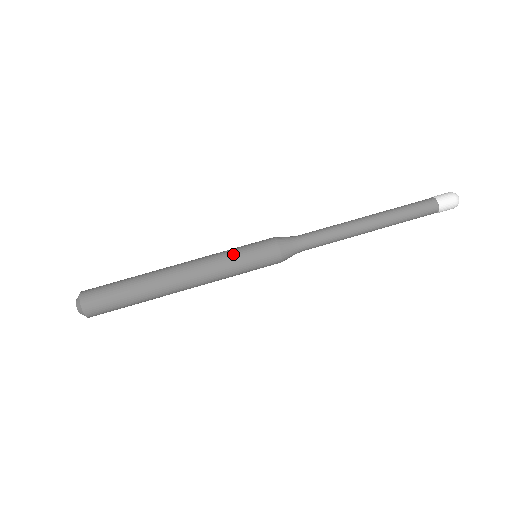
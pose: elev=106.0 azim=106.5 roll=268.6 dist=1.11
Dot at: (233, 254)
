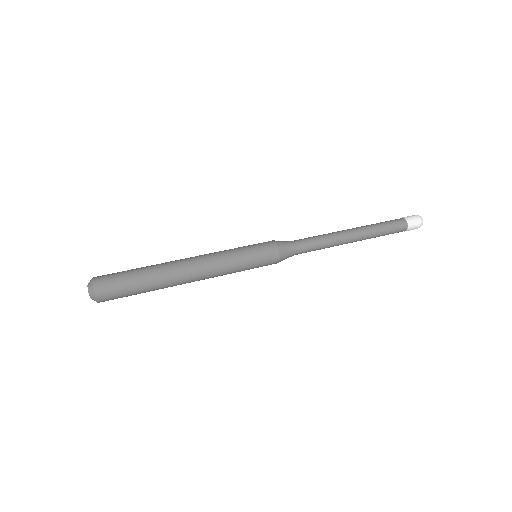
Dot at: (236, 249)
